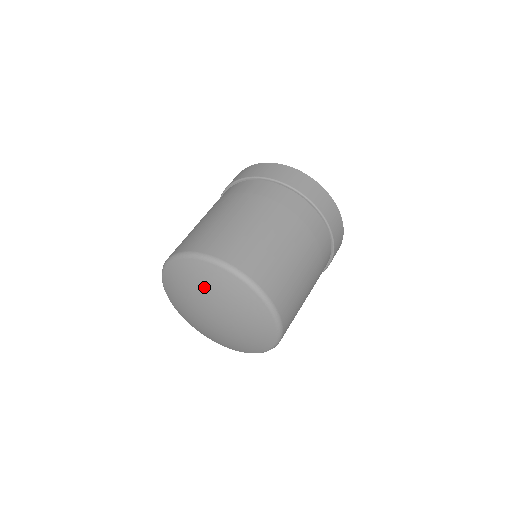
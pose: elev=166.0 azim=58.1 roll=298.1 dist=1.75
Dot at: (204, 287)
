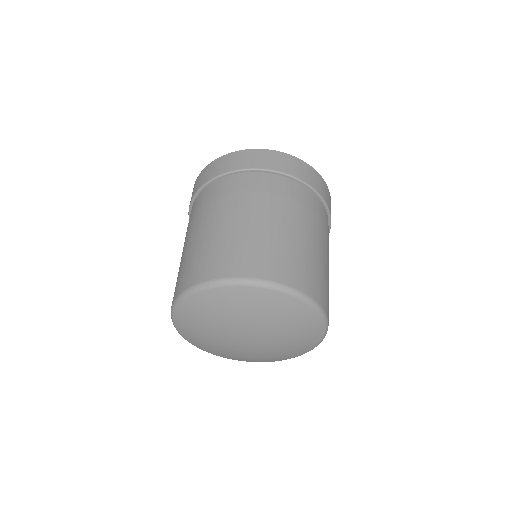
Dot at: (227, 314)
